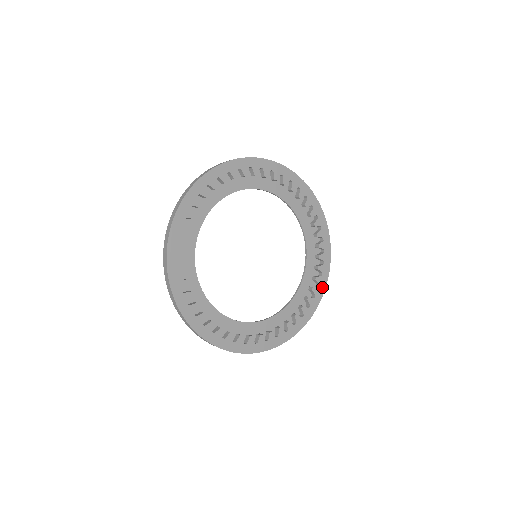
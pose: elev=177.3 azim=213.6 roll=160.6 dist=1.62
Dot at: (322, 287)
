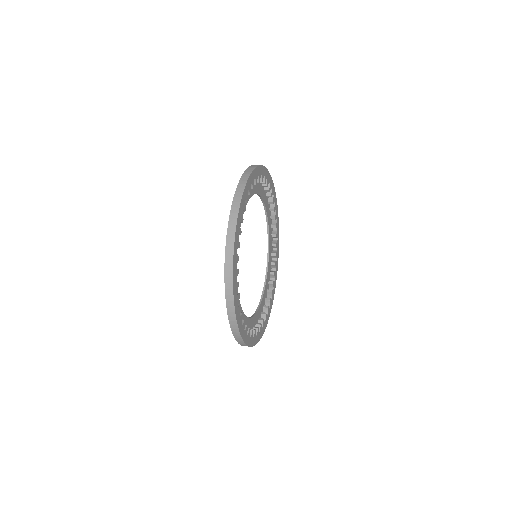
Dot at: (272, 300)
